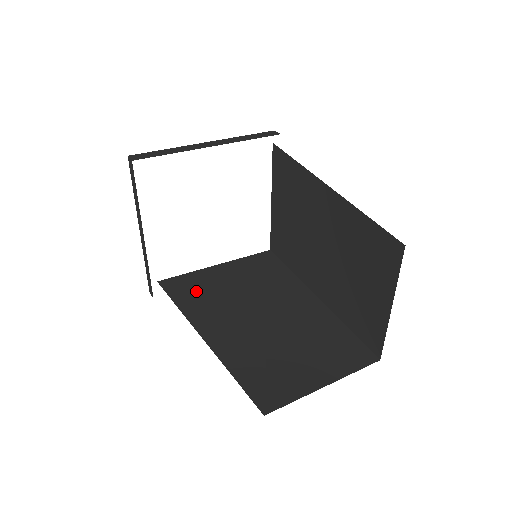
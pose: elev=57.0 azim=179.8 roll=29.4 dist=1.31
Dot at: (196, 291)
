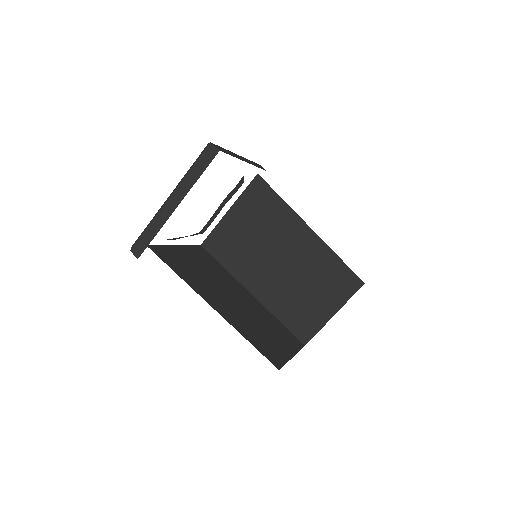
Dot at: (180, 264)
